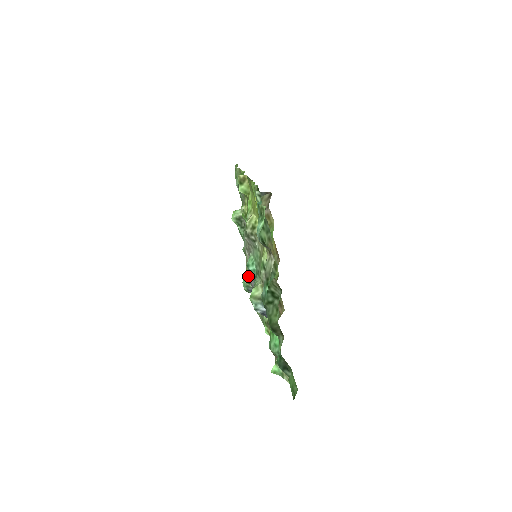
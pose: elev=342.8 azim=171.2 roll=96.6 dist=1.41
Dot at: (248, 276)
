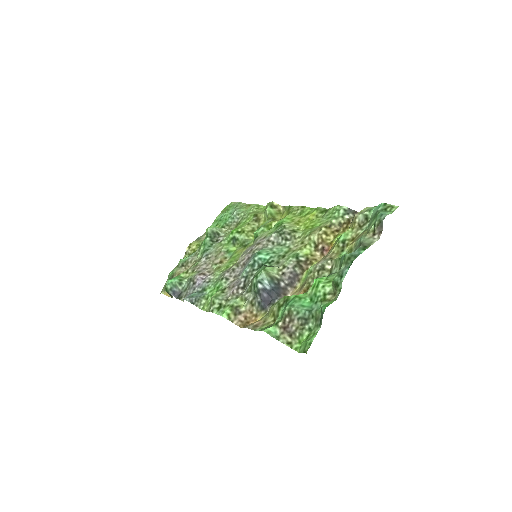
Dot at: (197, 275)
